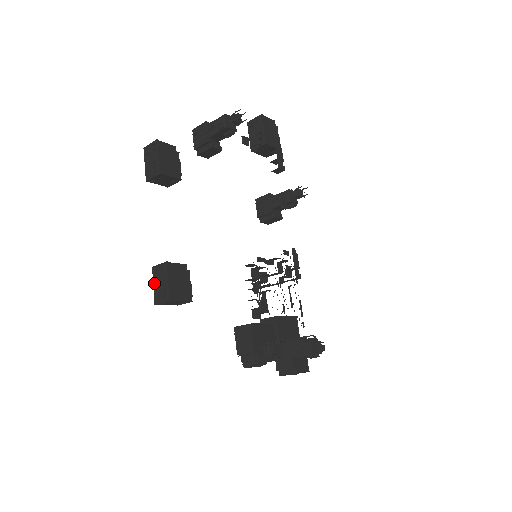
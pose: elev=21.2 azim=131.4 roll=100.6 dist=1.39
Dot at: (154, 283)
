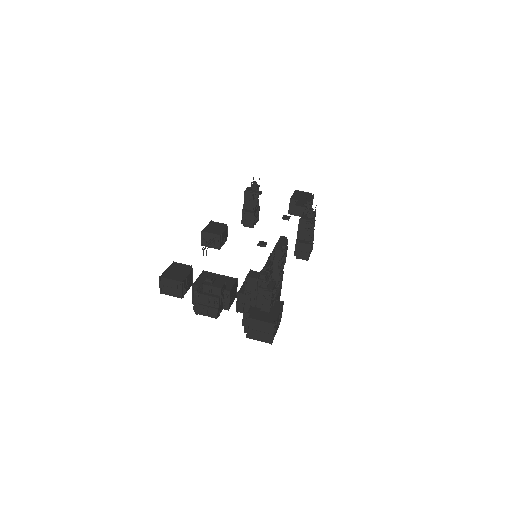
Dot at: occluded
